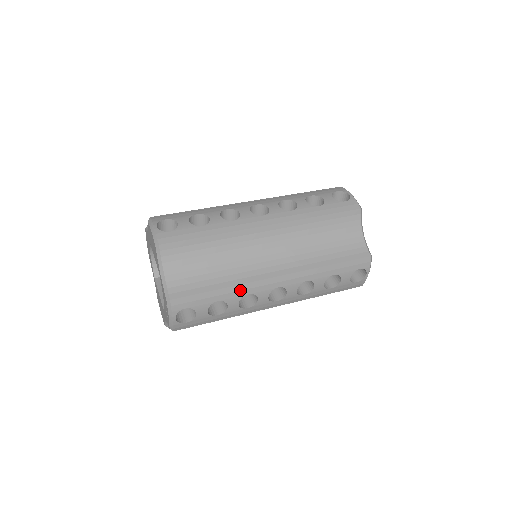
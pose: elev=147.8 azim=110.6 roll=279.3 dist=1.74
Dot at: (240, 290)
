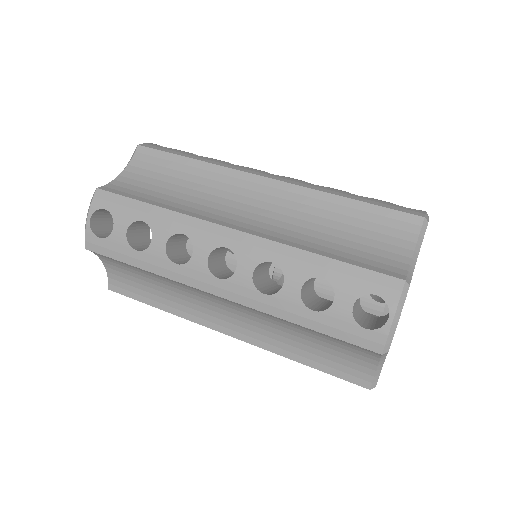
Dot at: (176, 221)
